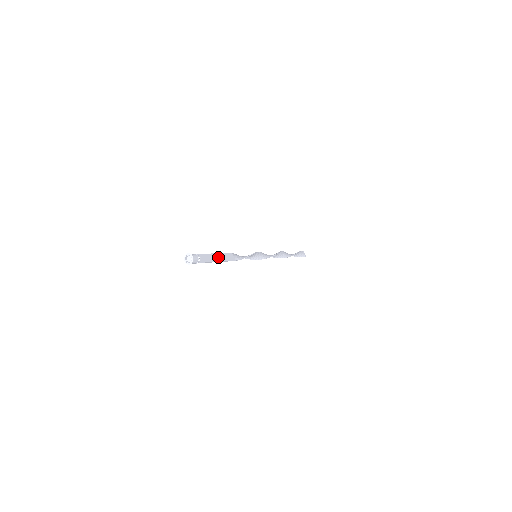
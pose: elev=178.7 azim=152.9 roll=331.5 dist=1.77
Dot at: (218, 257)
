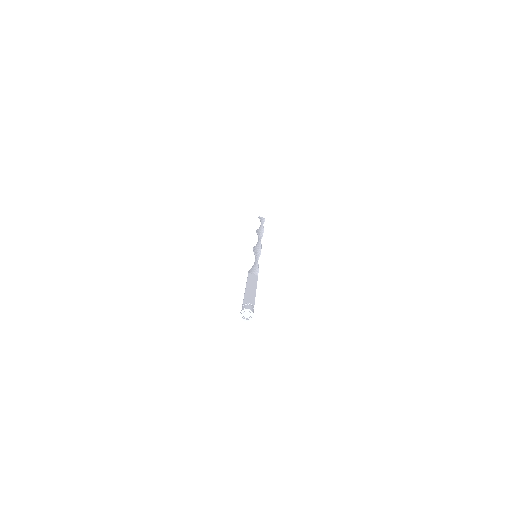
Dot at: (250, 288)
